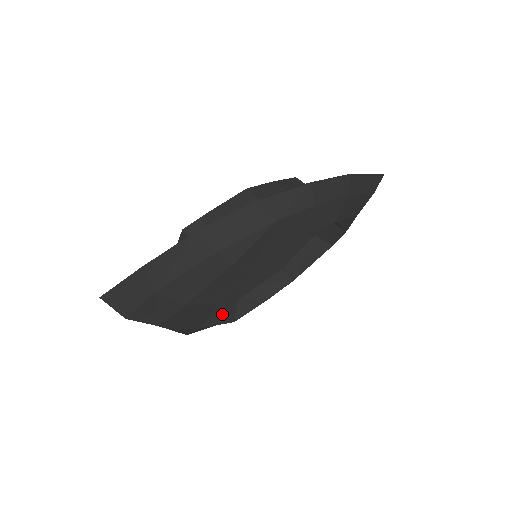
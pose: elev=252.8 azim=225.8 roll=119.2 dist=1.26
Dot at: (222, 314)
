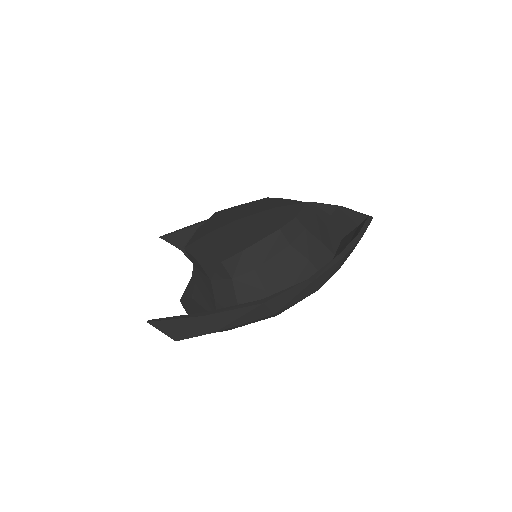
Dot at: occluded
